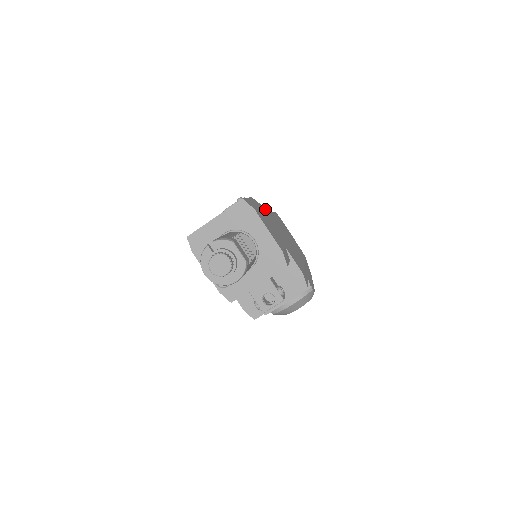
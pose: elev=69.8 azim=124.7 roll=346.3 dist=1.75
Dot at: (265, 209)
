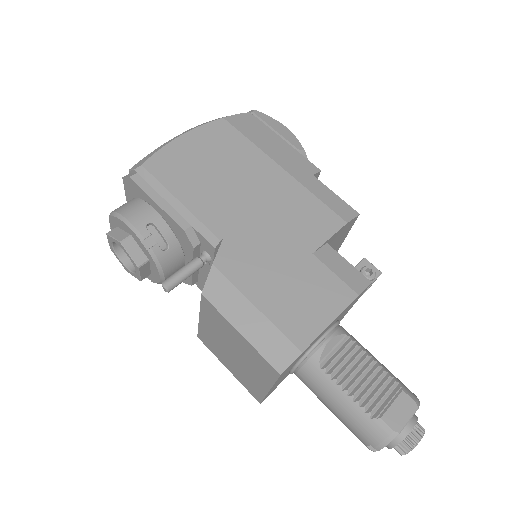
Dot at: (215, 259)
